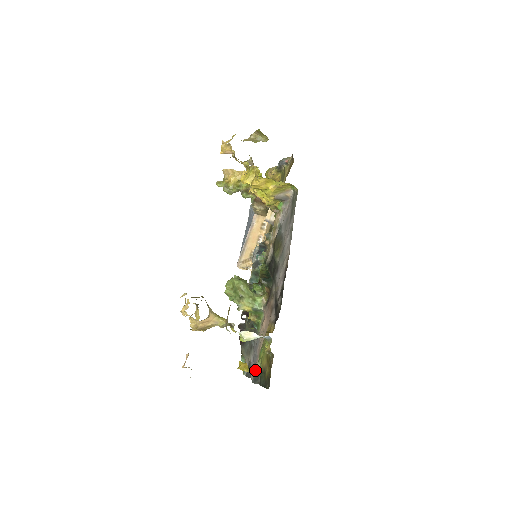
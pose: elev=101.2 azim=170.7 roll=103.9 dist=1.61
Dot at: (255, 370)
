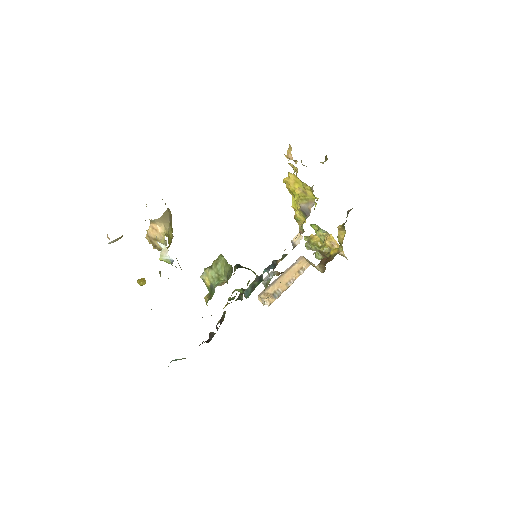
Dot at: occluded
